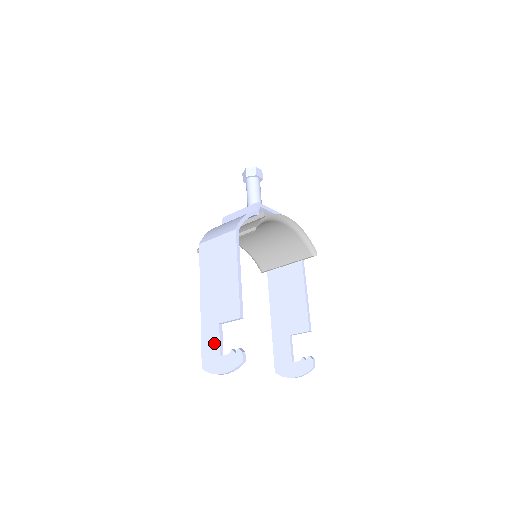
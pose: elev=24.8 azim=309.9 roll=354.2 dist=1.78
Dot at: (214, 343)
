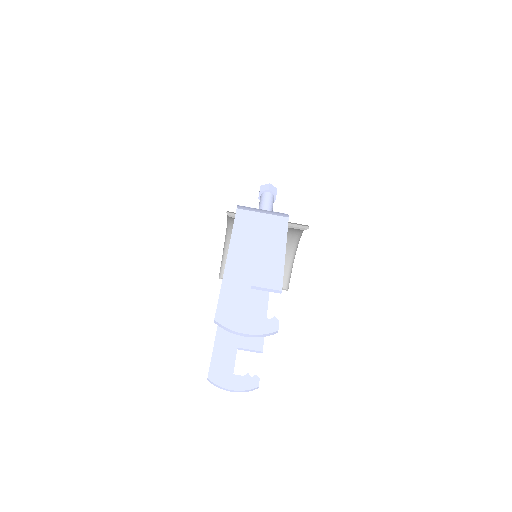
Dot at: (240, 301)
